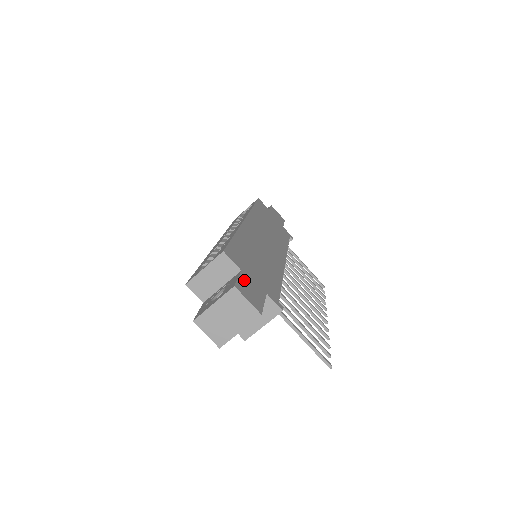
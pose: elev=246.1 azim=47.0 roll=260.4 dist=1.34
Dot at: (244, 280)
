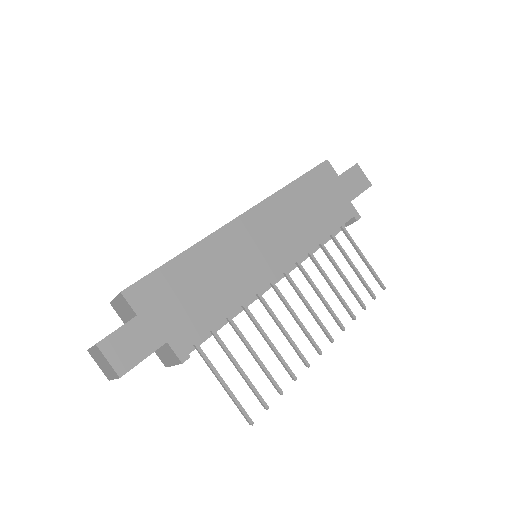
Dot at: (129, 330)
